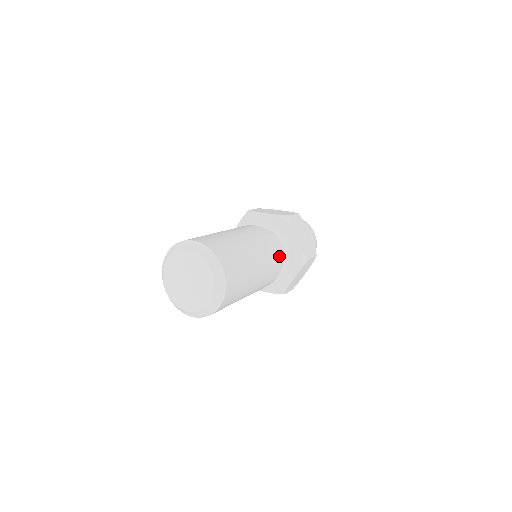
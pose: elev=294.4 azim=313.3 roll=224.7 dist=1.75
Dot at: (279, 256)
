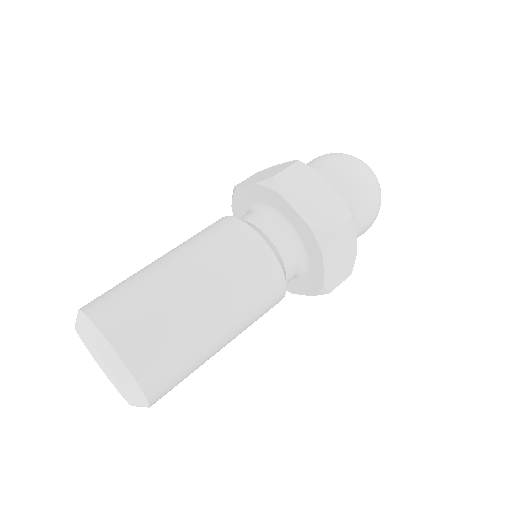
Dot at: (279, 299)
